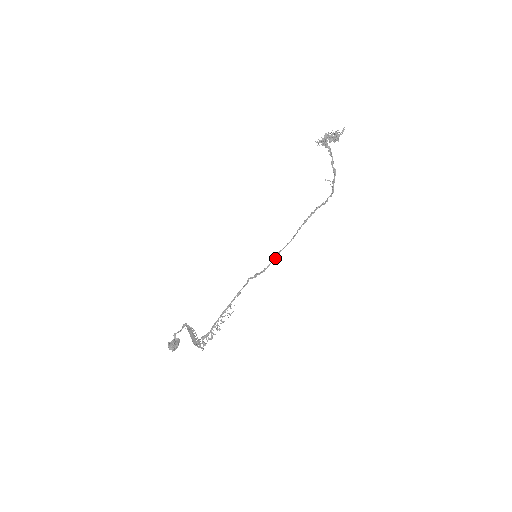
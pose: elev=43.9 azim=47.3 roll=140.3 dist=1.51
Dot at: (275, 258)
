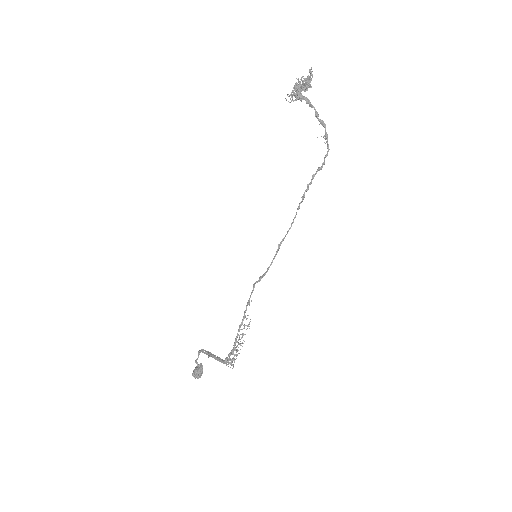
Dot at: (276, 253)
